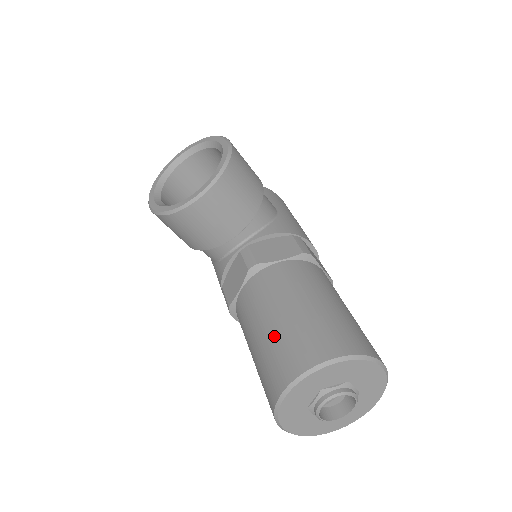
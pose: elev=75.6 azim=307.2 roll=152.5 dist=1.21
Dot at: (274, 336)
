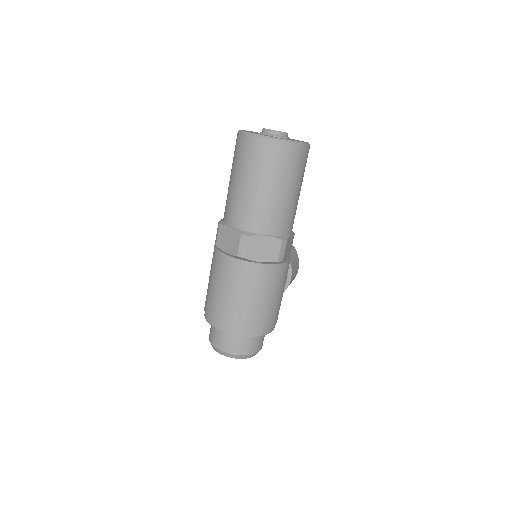
Dot at: occluded
